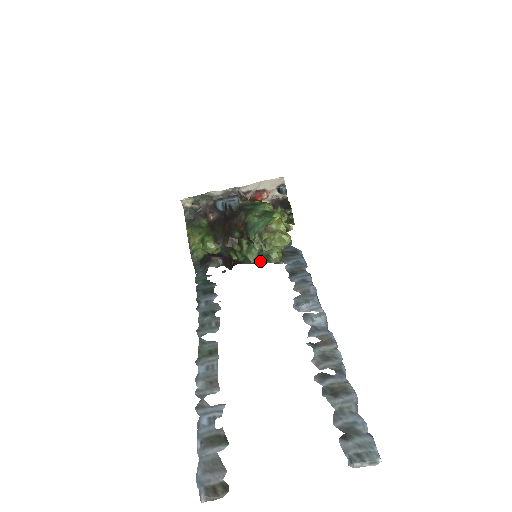
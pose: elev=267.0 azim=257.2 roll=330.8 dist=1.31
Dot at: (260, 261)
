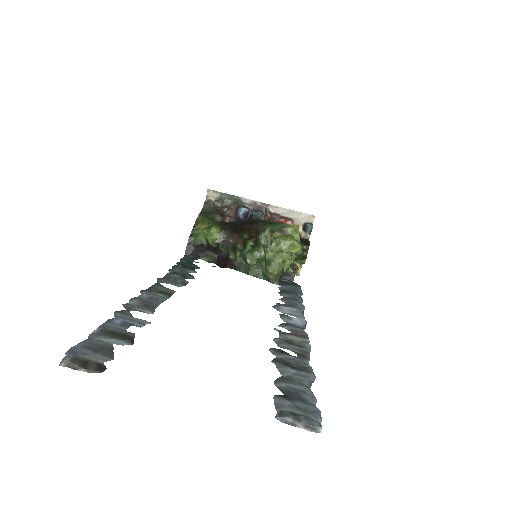
Dot at: (255, 274)
